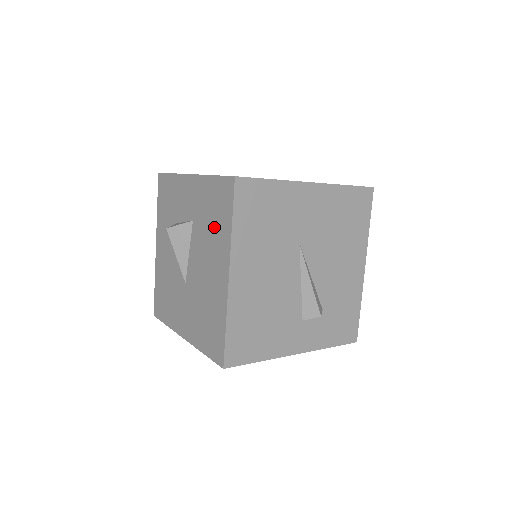
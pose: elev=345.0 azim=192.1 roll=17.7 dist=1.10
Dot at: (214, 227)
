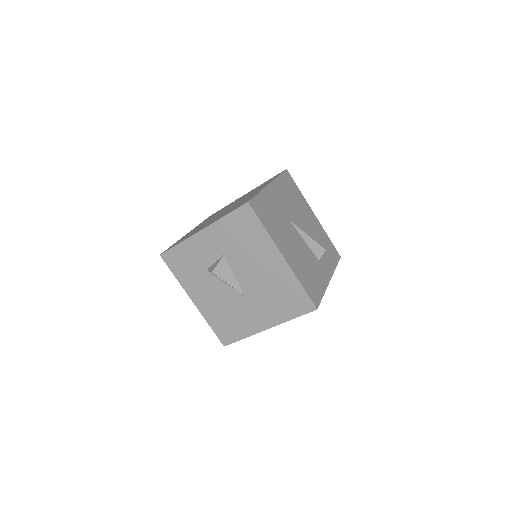
Dot at: (249, 242)
